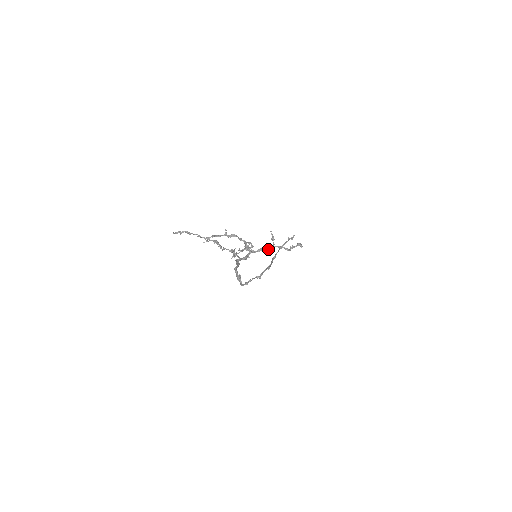
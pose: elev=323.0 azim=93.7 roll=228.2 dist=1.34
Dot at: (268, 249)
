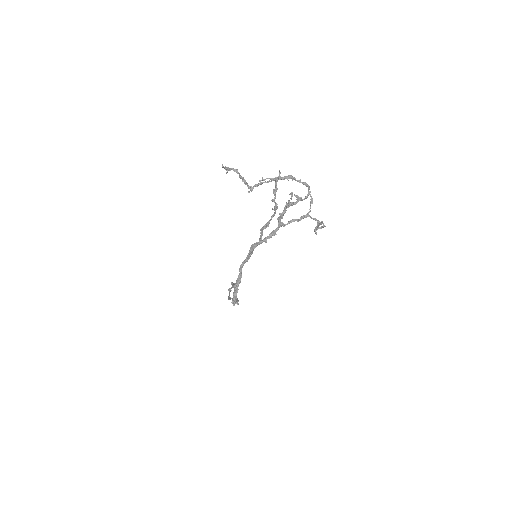
Dot at: (302, 218)
